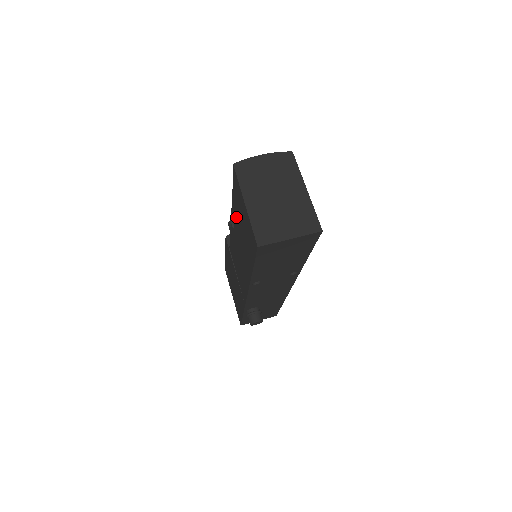
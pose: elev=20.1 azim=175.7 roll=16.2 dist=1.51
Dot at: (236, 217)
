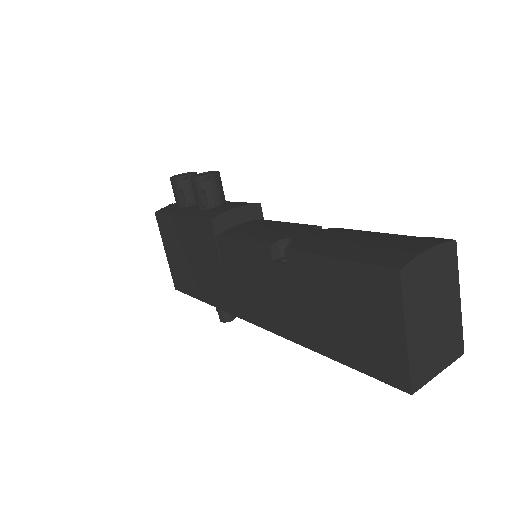
Dot at: (318, 281)
